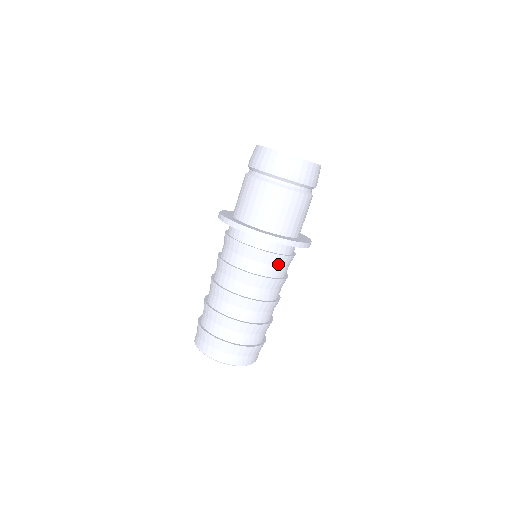
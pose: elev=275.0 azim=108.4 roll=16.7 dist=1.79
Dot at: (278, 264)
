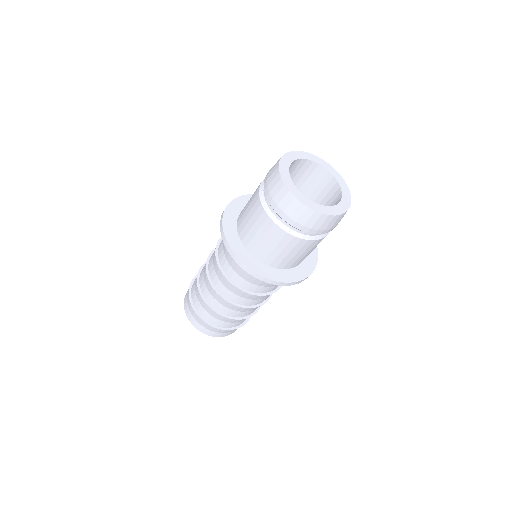
Dot at: (275, 285)
